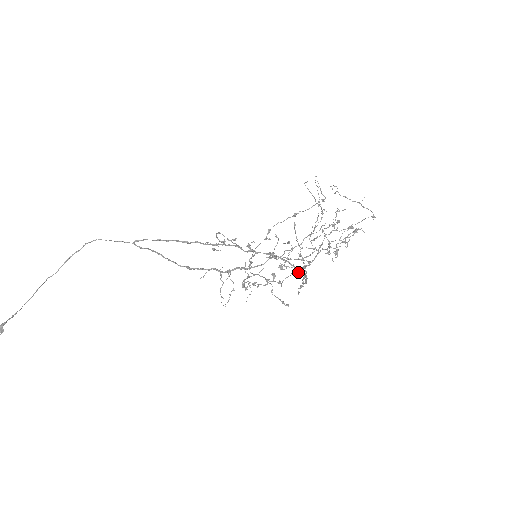
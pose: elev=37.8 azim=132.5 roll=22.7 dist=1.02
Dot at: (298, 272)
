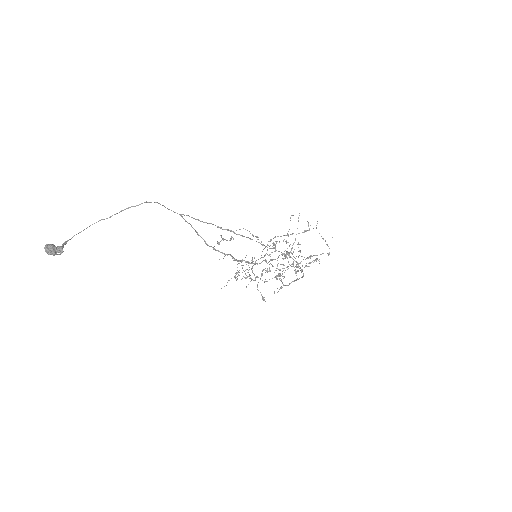
Dot at: (282, 276)
